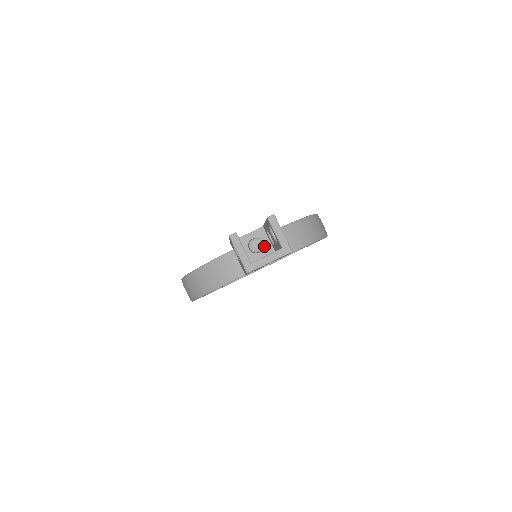
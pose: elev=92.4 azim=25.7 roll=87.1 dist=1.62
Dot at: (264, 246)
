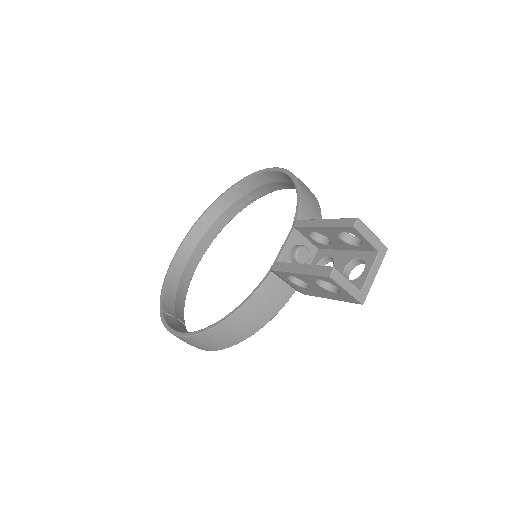
Dot at: occluded
